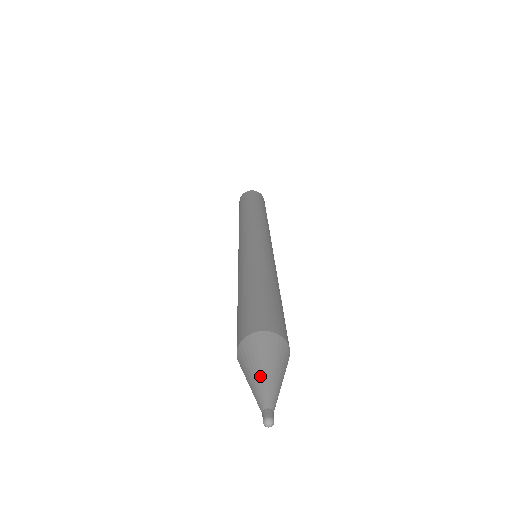
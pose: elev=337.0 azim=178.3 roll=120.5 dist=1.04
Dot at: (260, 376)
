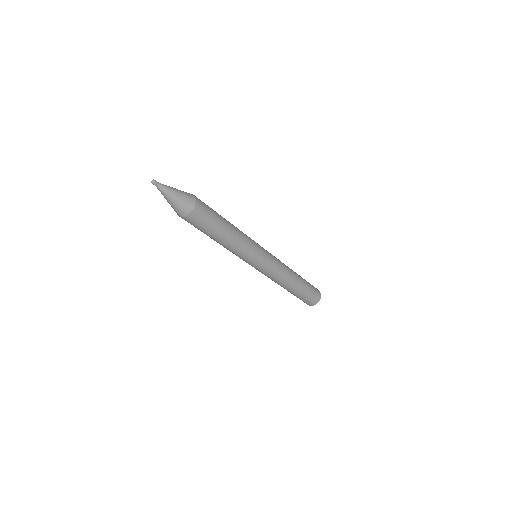
Dot at: occluded
